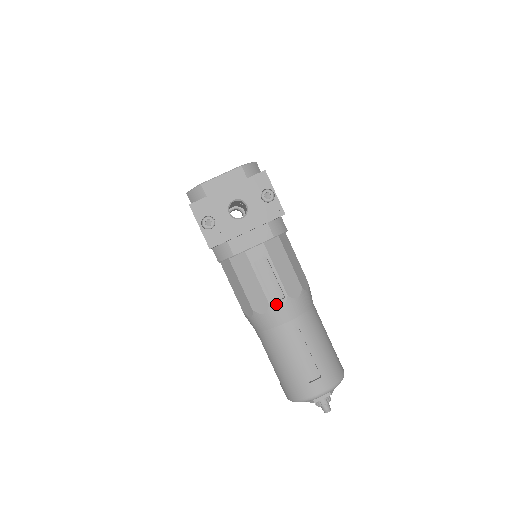
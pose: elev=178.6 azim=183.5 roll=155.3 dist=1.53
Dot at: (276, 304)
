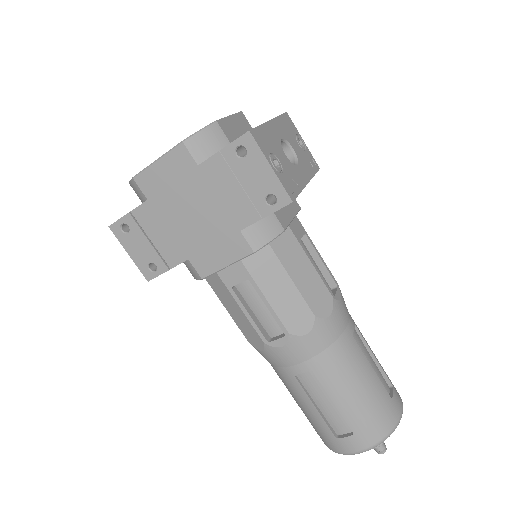
Dot at: (337, 296)
